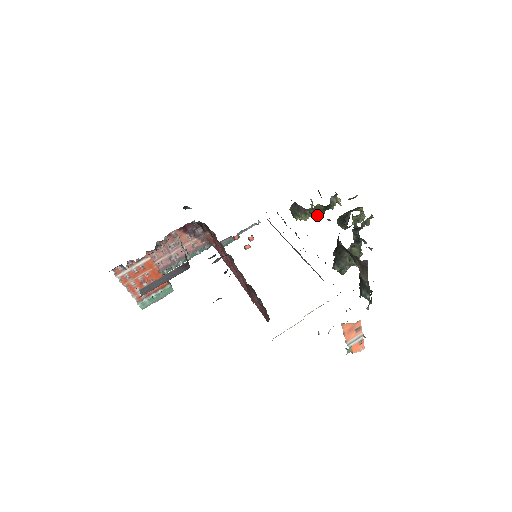
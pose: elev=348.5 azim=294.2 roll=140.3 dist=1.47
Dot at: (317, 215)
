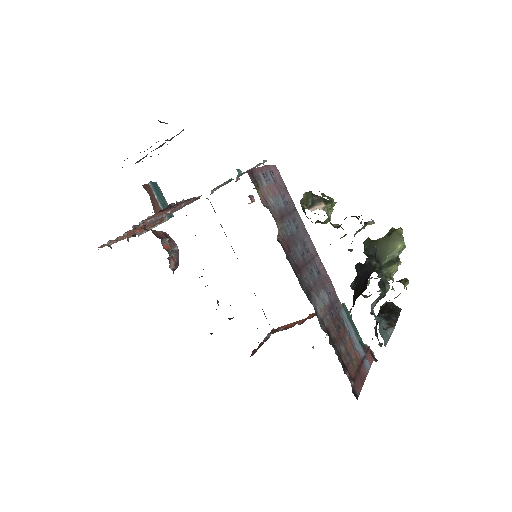
Dot at: occluded
